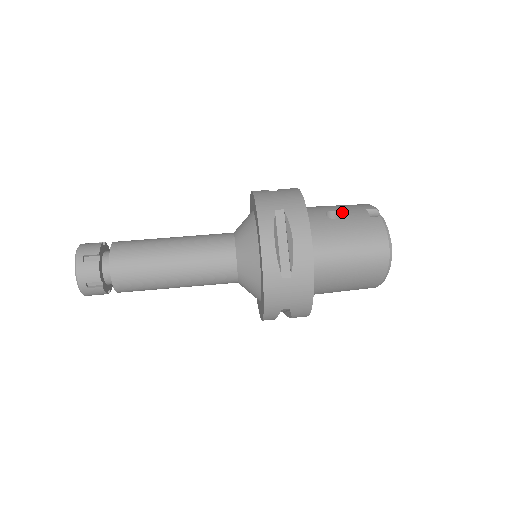
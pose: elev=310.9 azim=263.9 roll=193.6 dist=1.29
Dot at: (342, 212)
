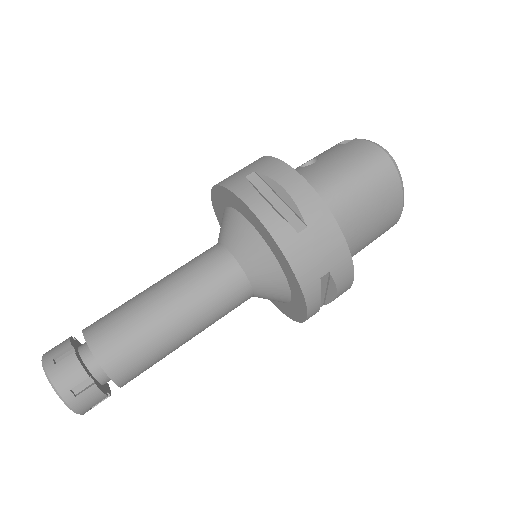
Dot at: (315, 158)
